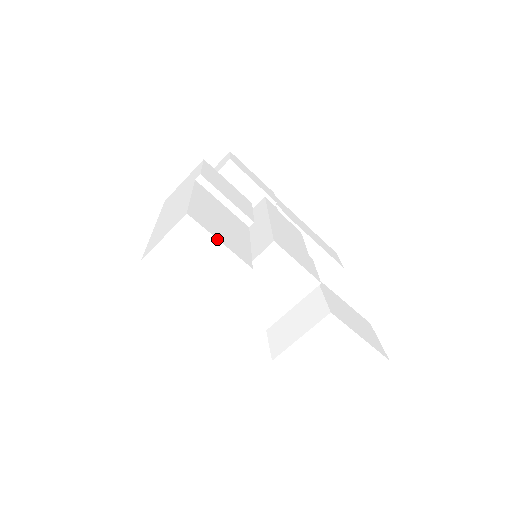
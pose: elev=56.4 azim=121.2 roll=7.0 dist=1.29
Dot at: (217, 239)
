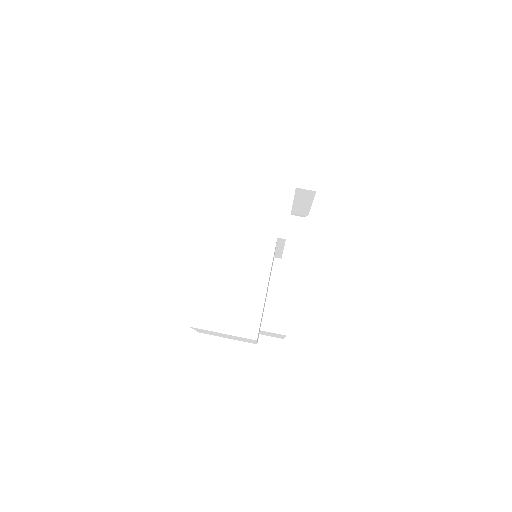
Dot at: occluded
